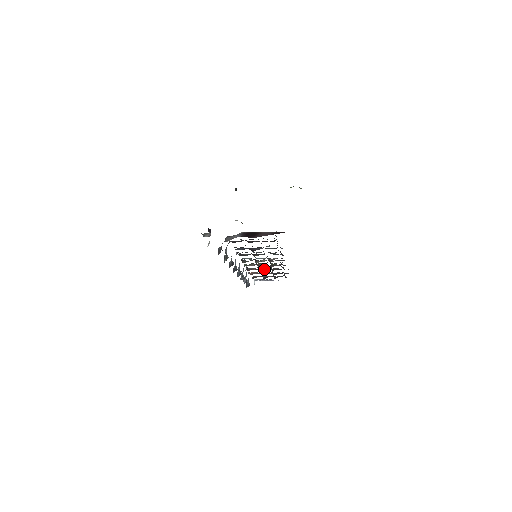
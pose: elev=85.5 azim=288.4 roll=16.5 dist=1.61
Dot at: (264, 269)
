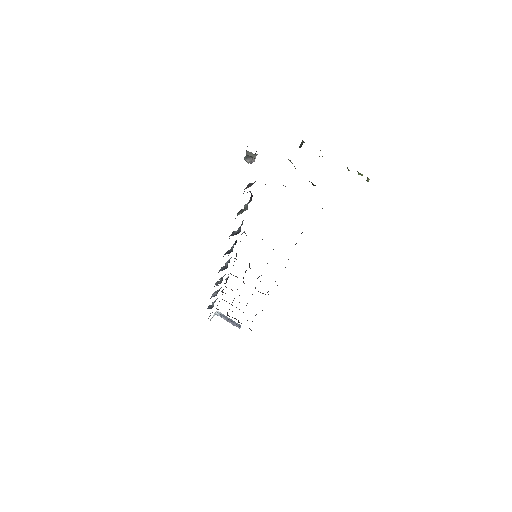
Dot at: occluded
